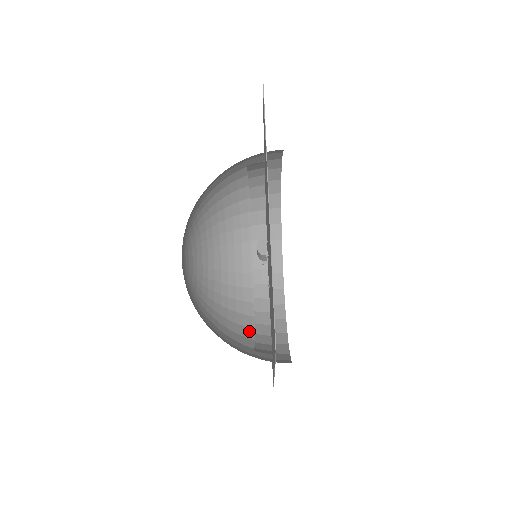
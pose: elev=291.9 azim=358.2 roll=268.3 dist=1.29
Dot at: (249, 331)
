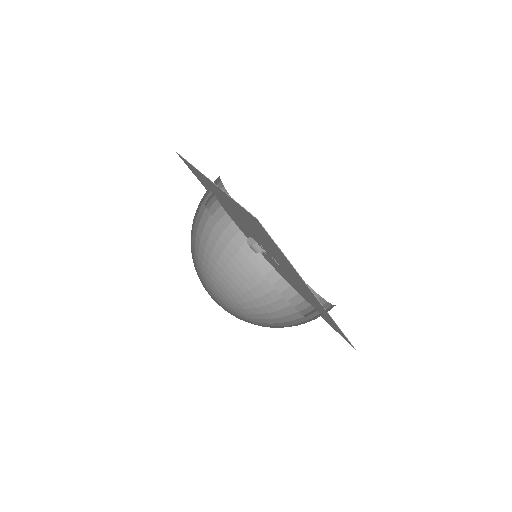
Dot at: occluded
